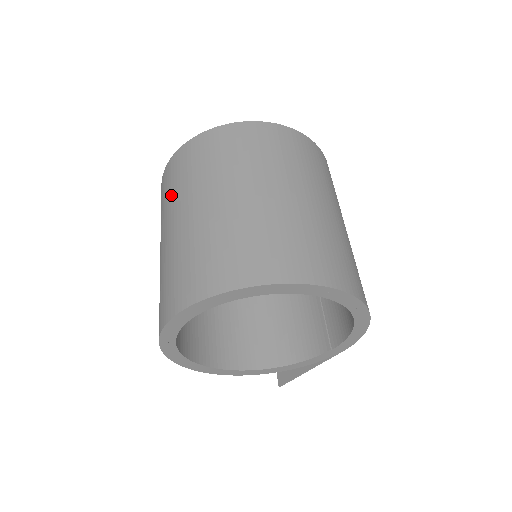
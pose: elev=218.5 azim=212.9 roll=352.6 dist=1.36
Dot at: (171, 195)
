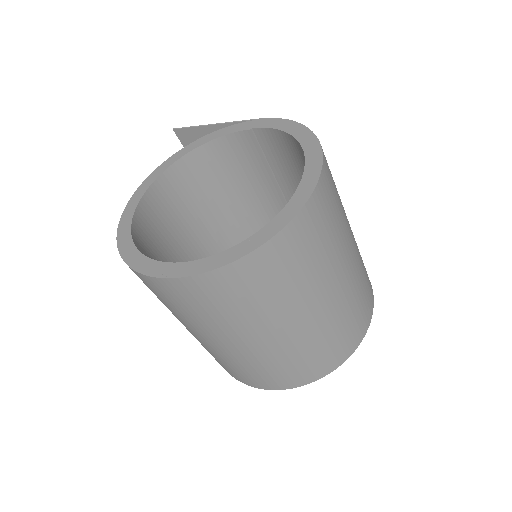
Dot at: (196, 318)
